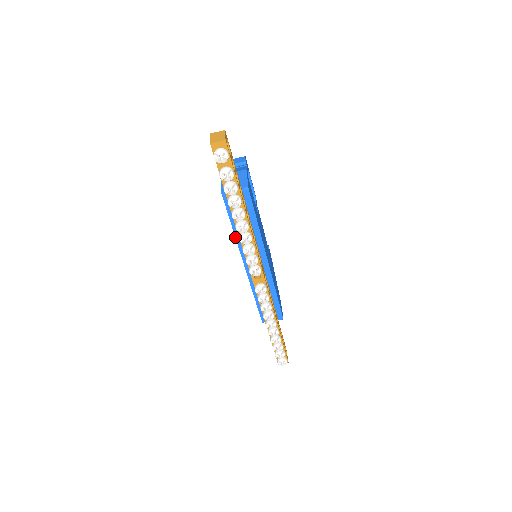
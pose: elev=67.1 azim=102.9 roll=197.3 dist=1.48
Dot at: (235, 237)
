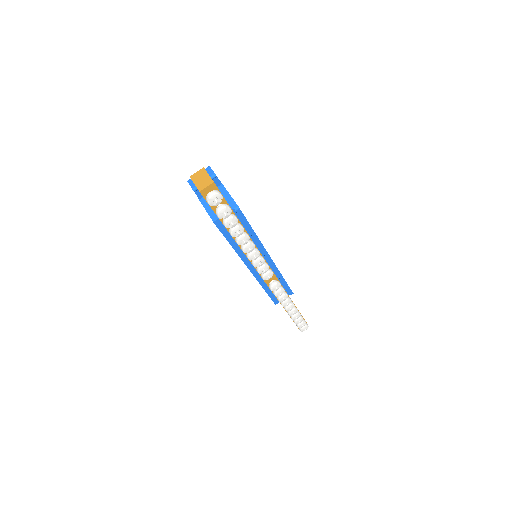
Dot at: occluded
